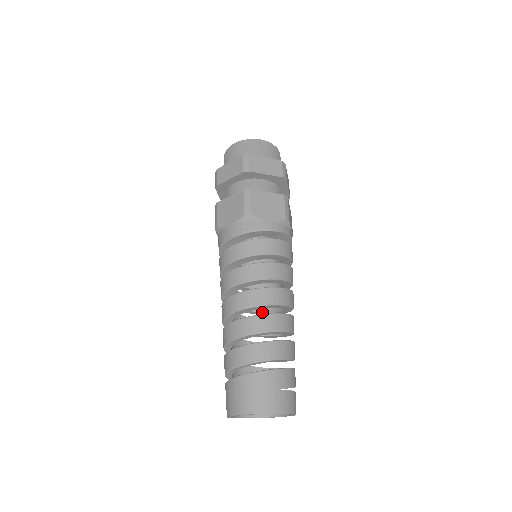
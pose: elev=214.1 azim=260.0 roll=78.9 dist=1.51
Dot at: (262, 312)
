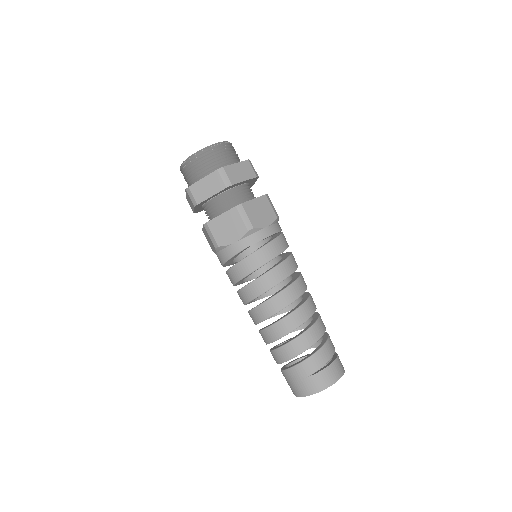
Dot at: occluded
